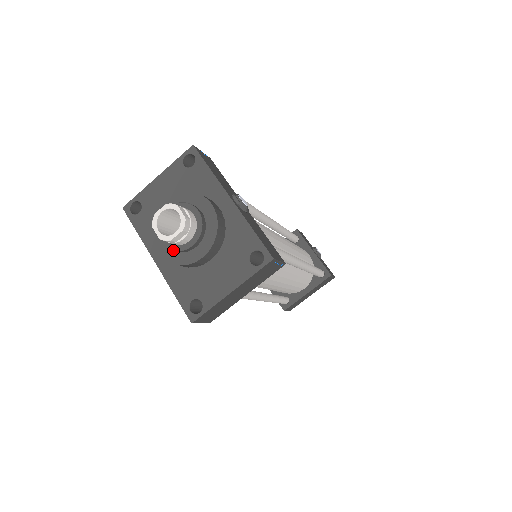
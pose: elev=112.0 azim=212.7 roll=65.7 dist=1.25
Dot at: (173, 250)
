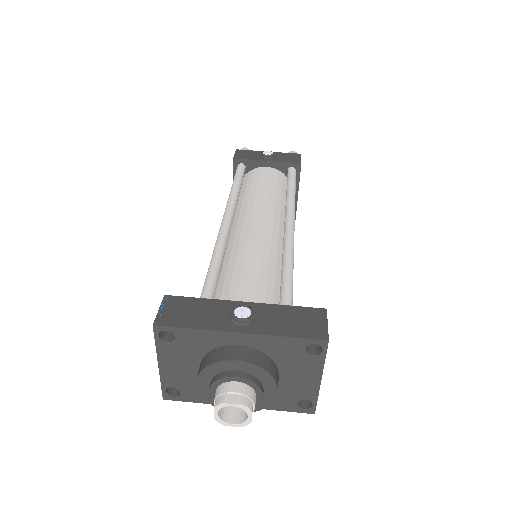
Dot at: occluded
